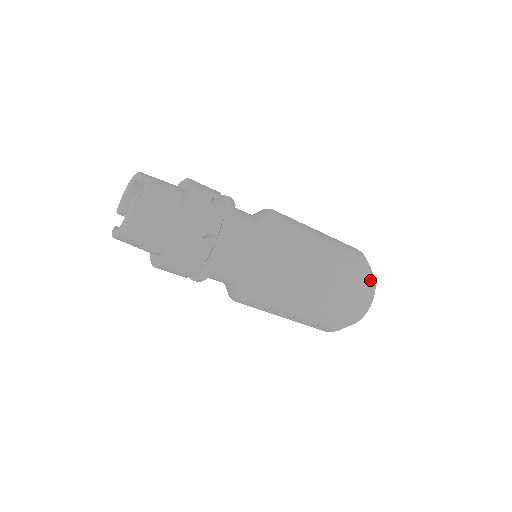
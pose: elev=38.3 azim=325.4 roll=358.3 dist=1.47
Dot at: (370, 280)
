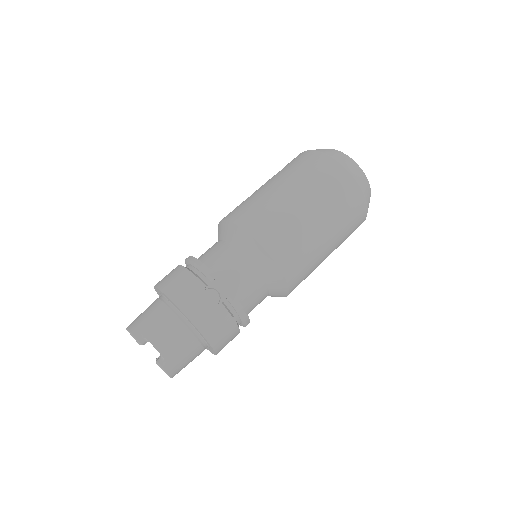
Dot at: (359, 185)
